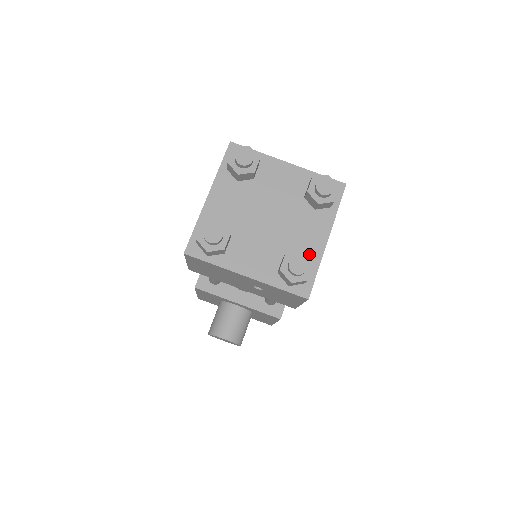
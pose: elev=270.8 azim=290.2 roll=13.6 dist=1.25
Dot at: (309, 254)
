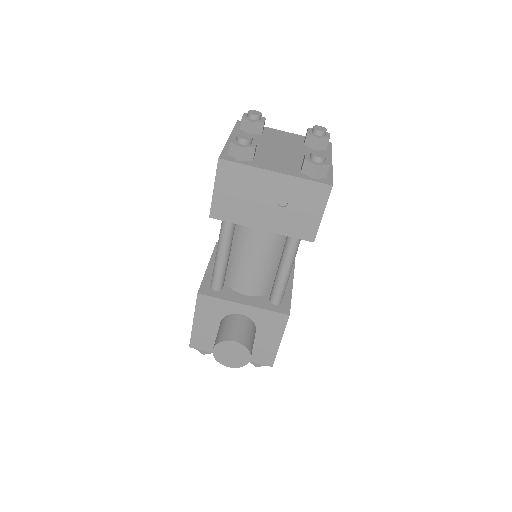
Dot at: occluded
